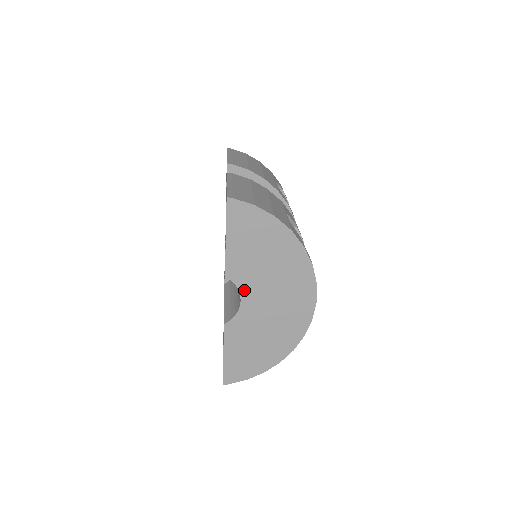
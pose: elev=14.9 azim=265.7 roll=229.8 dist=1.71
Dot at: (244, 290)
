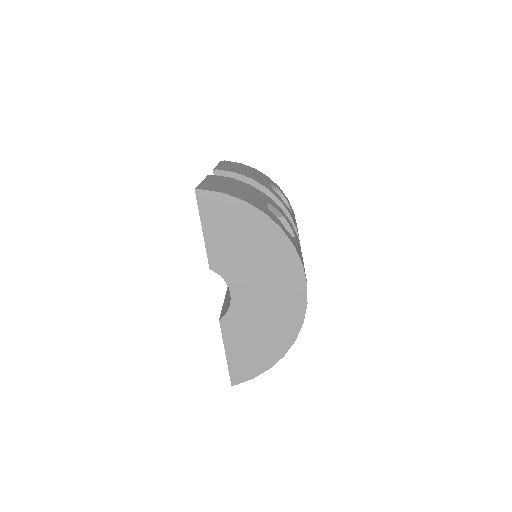
Dot at: (231, 281)
